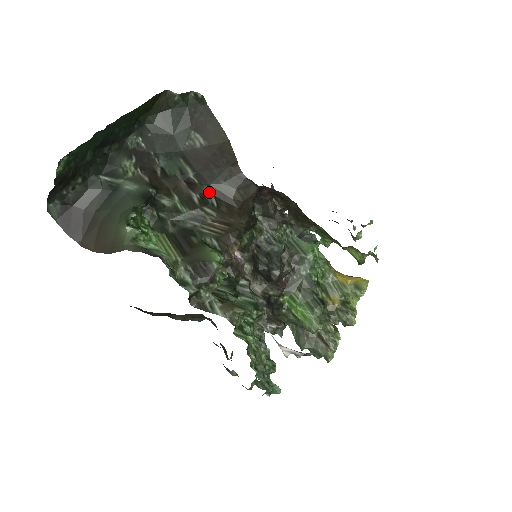
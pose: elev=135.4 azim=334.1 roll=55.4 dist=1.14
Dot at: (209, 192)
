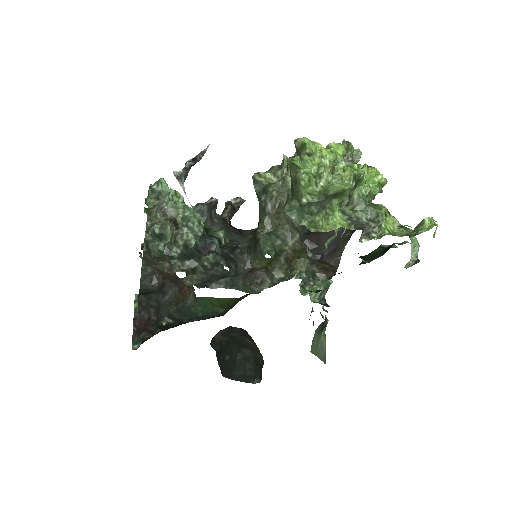
Dot at: occluded
